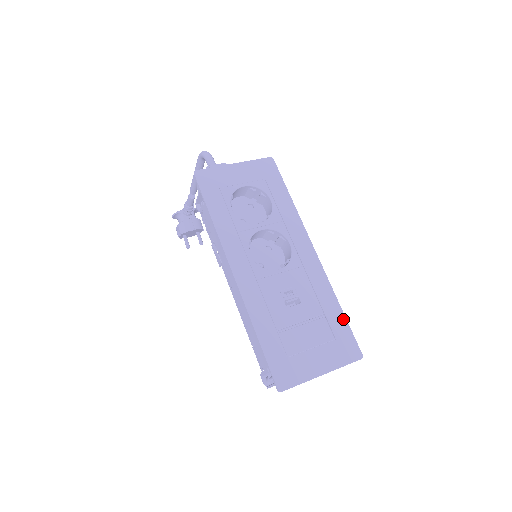
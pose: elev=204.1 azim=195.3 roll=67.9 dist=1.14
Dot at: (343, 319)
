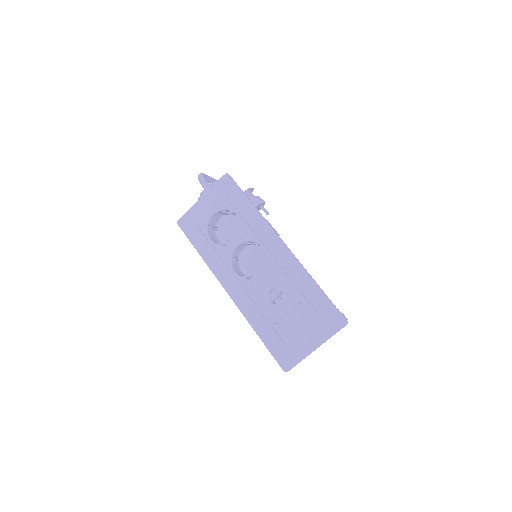
Dot at: (322, 295)
